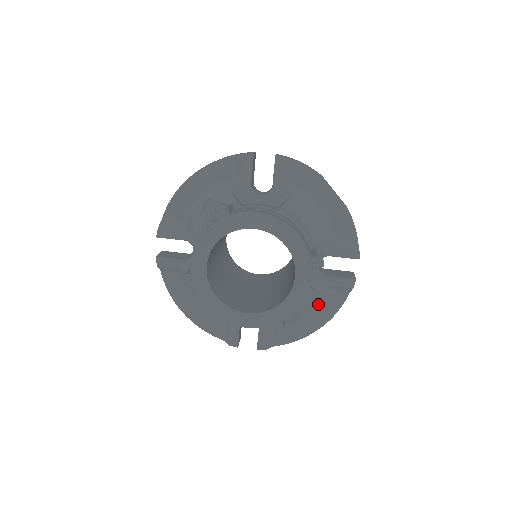
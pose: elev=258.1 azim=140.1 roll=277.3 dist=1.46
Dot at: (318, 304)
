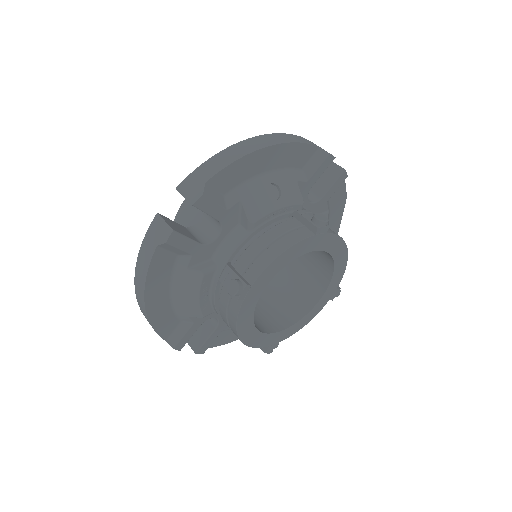
Dot at: occluded
